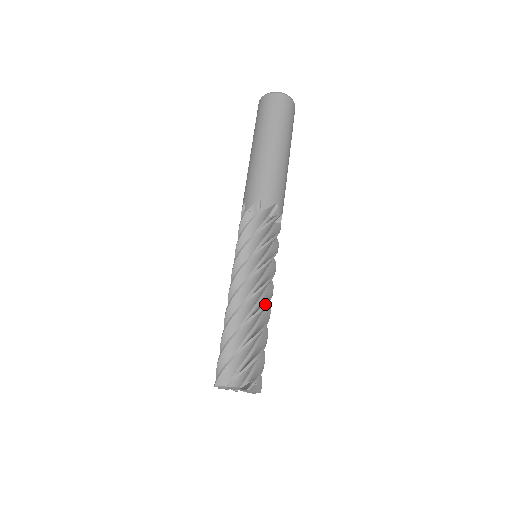
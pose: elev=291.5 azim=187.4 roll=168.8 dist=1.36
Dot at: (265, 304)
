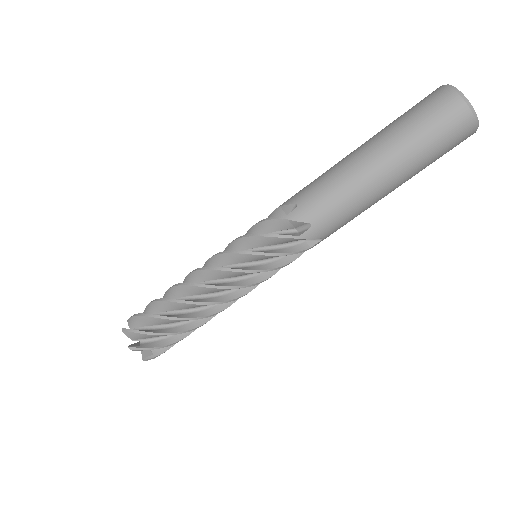
Dot at: (205, 302)
